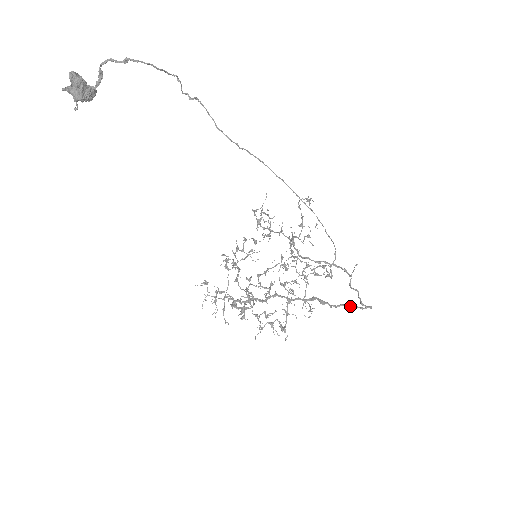
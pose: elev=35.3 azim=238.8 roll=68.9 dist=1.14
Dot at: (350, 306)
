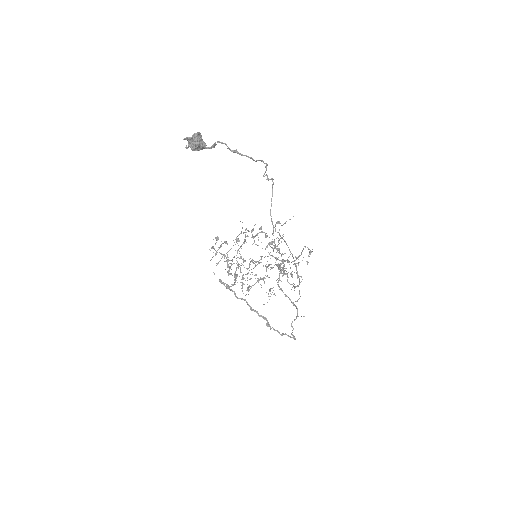
Dot at: (282, 335)
